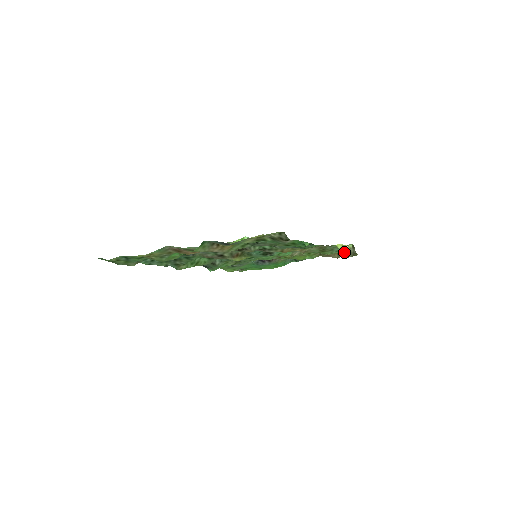
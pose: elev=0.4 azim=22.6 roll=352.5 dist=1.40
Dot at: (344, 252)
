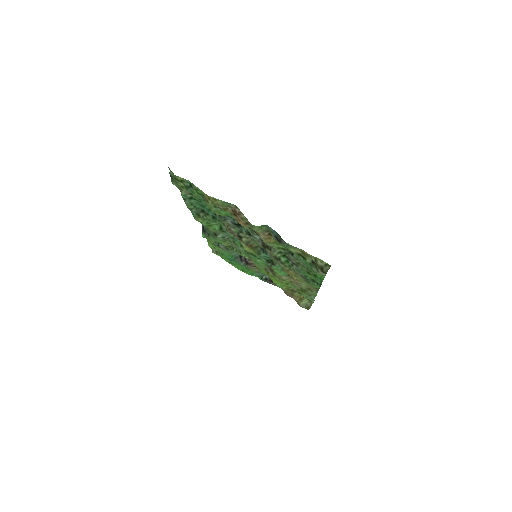
Dot at: (303, 301)
